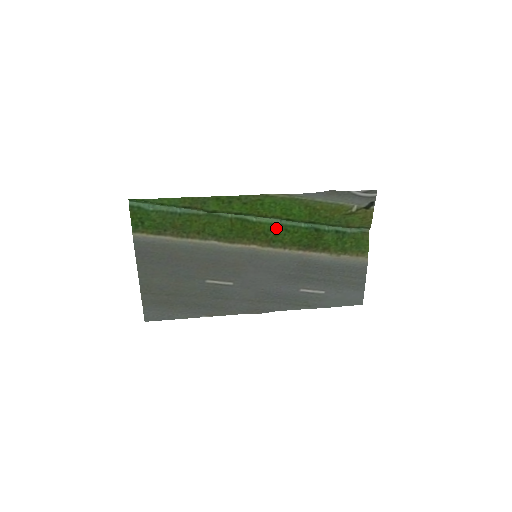
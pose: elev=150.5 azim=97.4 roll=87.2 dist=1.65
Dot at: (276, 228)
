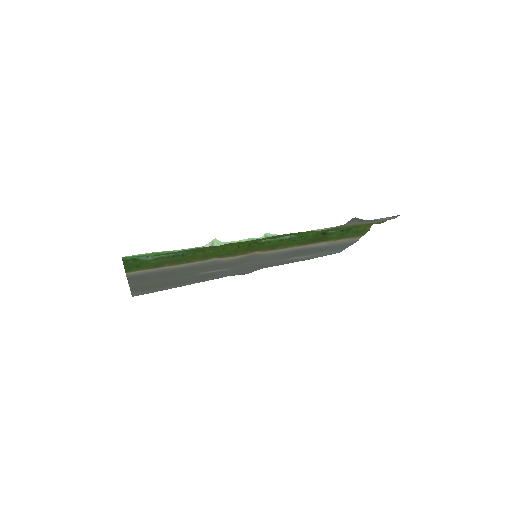
Dot at: (284, 242)
